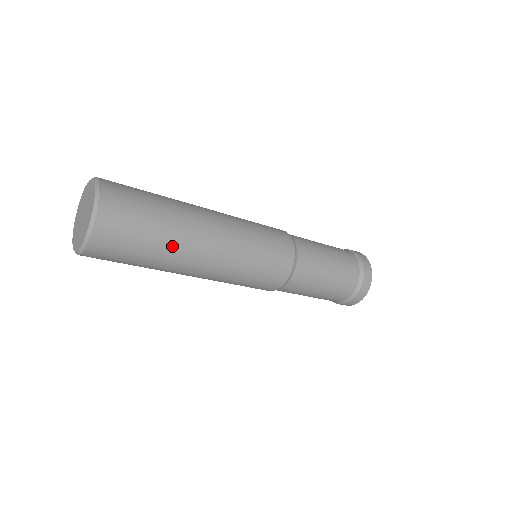
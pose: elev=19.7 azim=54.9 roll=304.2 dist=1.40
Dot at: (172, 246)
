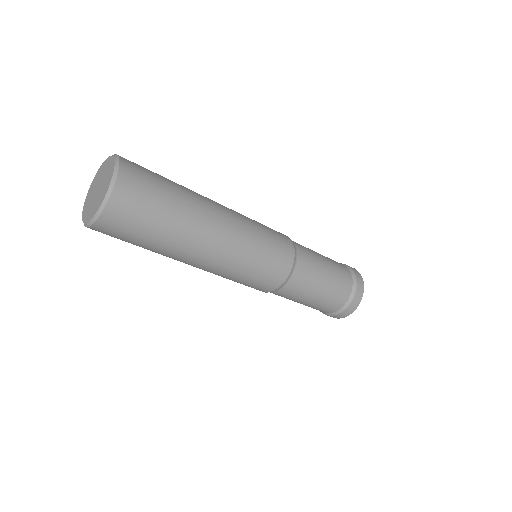
Dot at: (185, 221)
